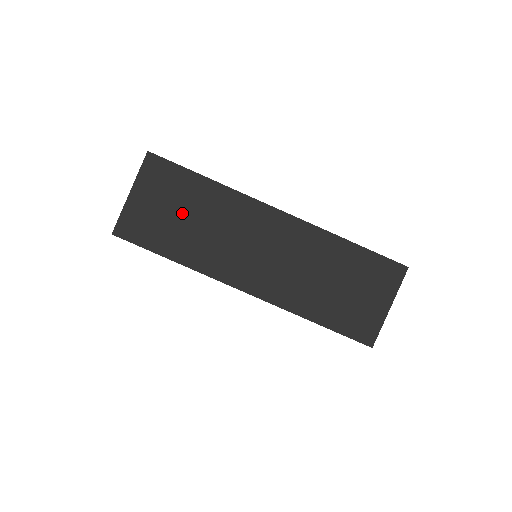
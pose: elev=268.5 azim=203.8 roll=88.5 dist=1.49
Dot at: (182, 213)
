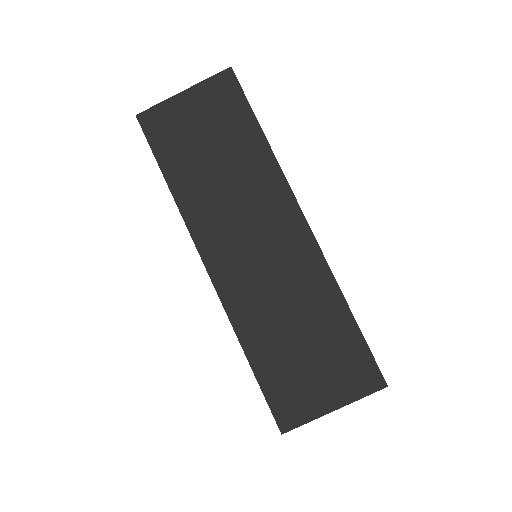
Dot at: (213, 147)
